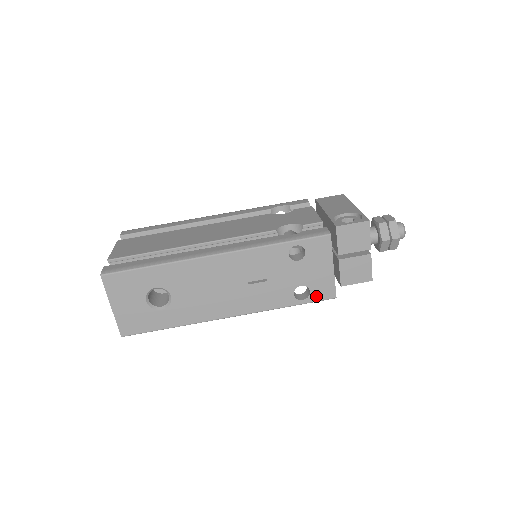
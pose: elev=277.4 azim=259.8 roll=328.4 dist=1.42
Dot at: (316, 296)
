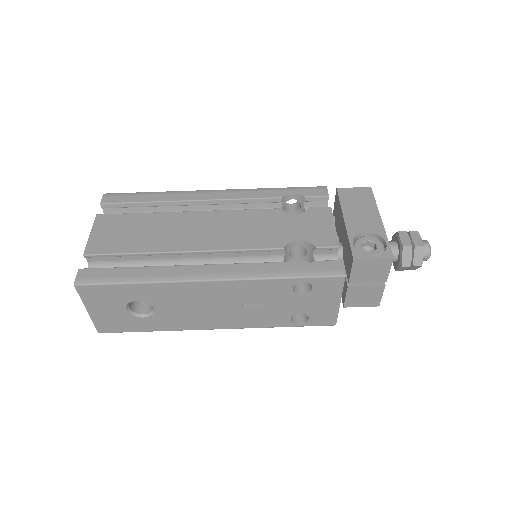
Dot at: (314, 322)
